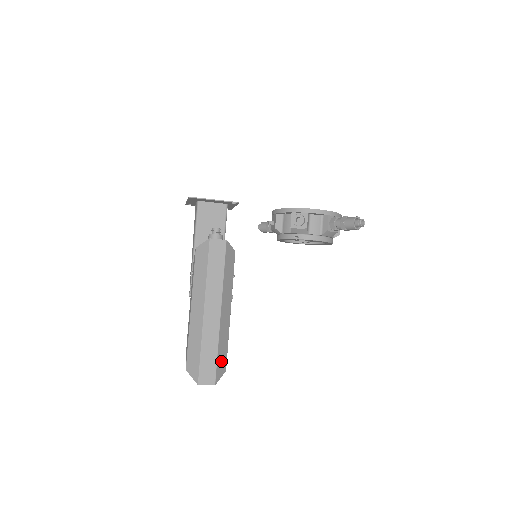
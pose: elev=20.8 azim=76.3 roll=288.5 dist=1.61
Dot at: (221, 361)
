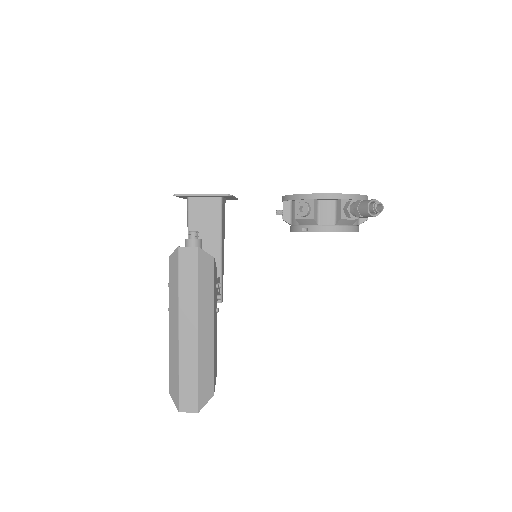
Dot at: (205, 385)
